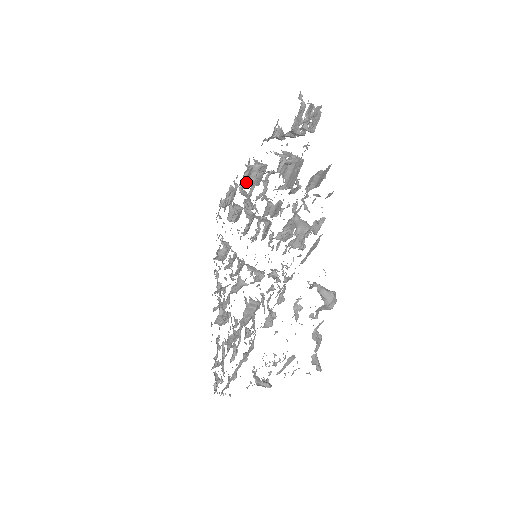
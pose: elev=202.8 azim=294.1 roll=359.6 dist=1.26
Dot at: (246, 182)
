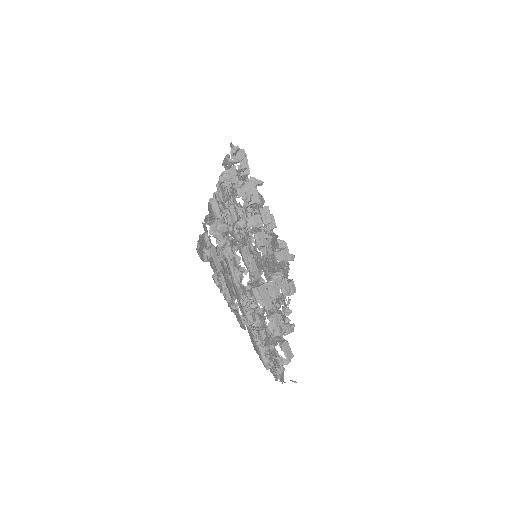
Dot at: (273, 228)
